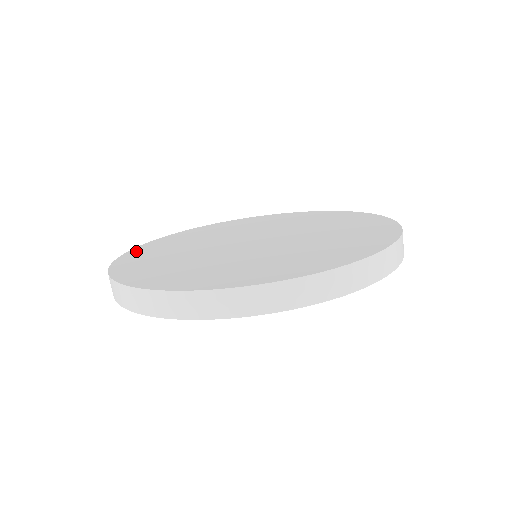
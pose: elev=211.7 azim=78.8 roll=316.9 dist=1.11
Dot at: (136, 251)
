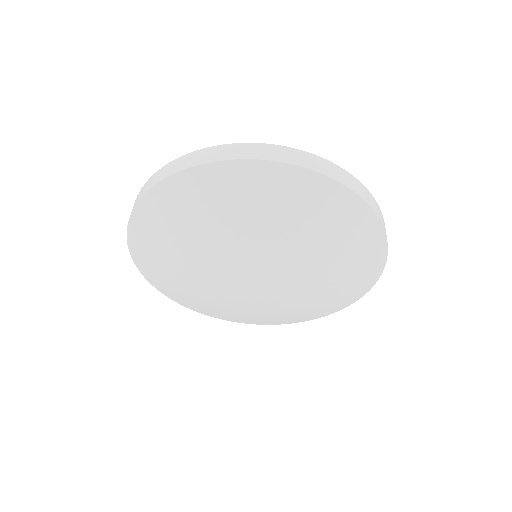
Dot at: occluded
